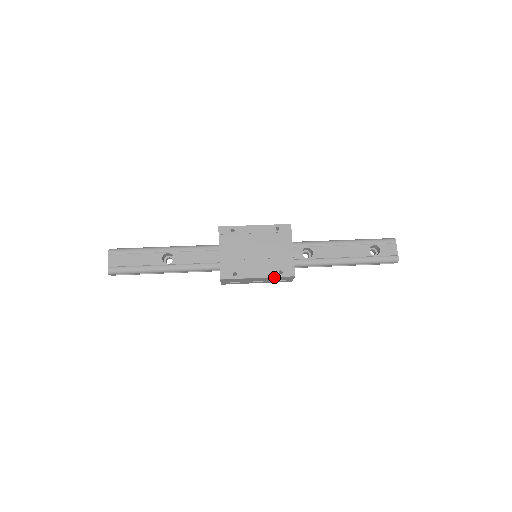
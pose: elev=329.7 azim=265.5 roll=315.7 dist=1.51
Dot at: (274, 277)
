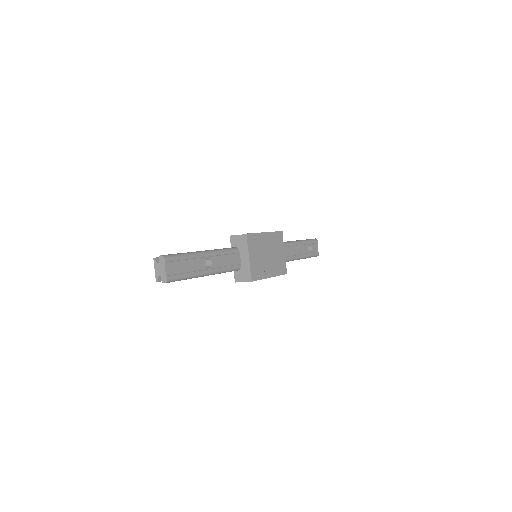
Dot at: occluded
